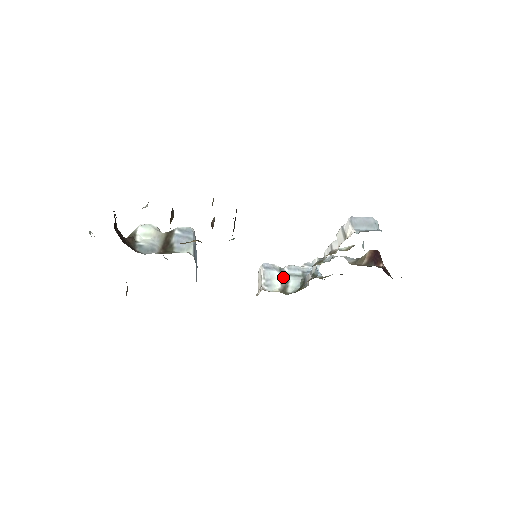
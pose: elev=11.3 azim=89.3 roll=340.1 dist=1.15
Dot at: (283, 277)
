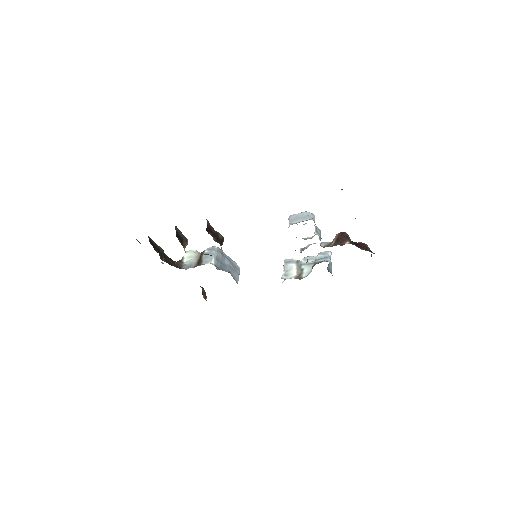
Dot at: (299, 267)
